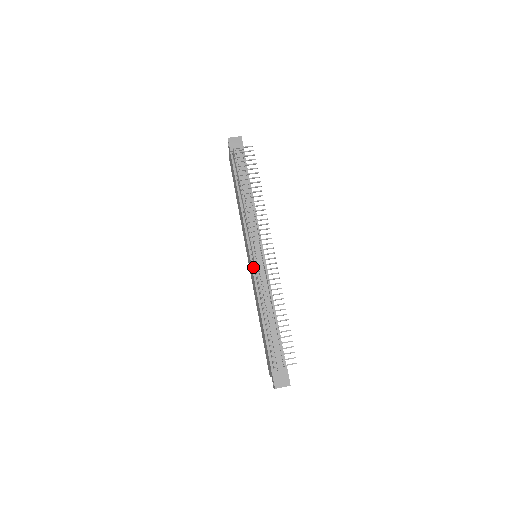
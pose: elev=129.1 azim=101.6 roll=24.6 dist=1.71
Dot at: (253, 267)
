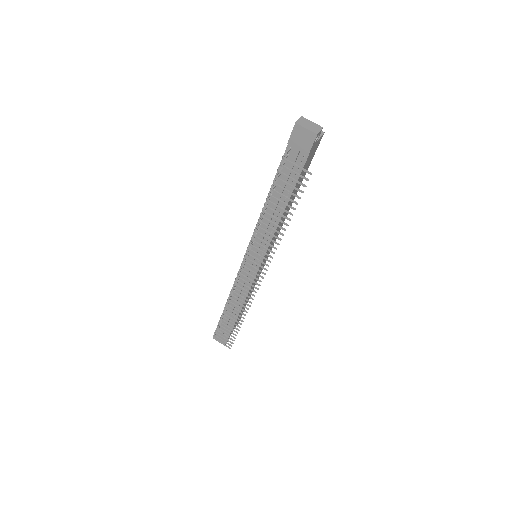
Dot at: occluded
